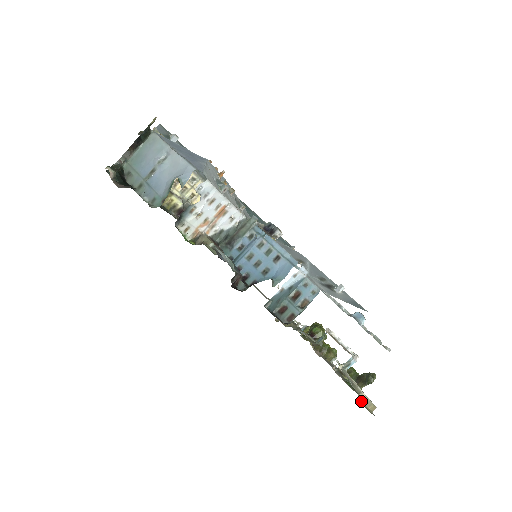
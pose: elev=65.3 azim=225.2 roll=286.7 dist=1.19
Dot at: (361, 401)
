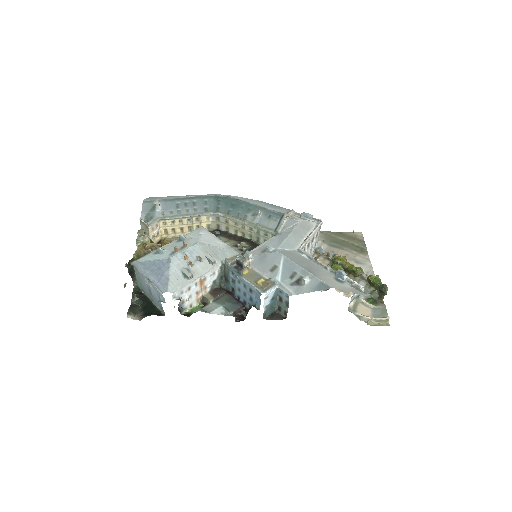
Dot at: (373, 323)
